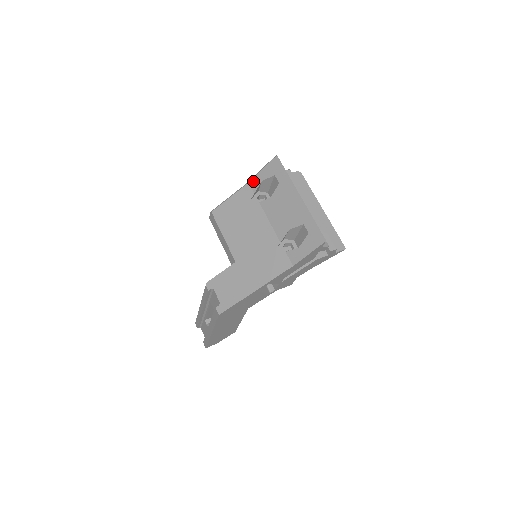
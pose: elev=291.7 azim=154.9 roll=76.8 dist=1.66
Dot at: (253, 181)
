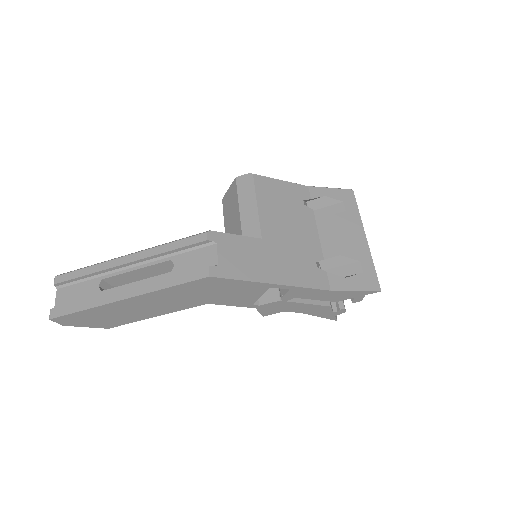
Dot at: (315, 189)
